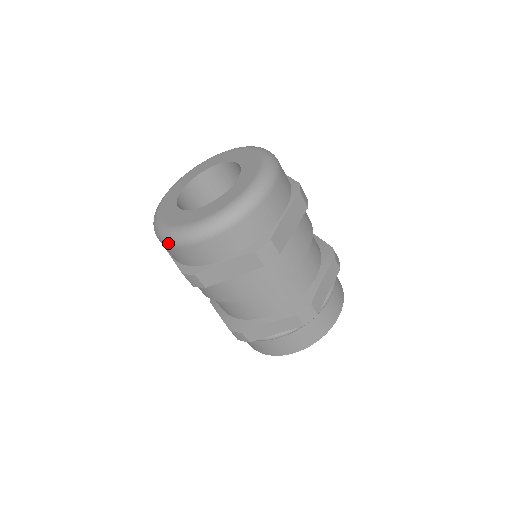
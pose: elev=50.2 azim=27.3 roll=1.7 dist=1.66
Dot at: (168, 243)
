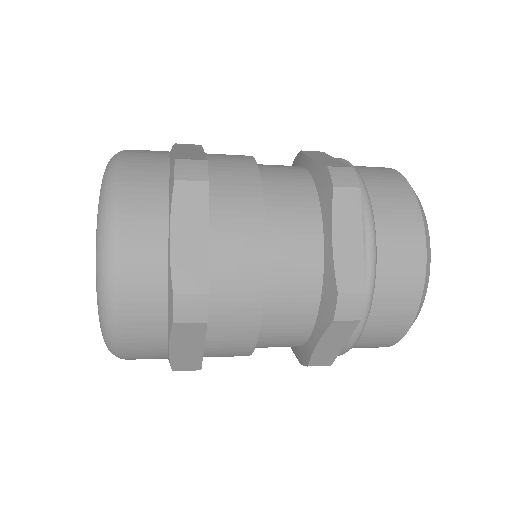
Dot at: occluded
